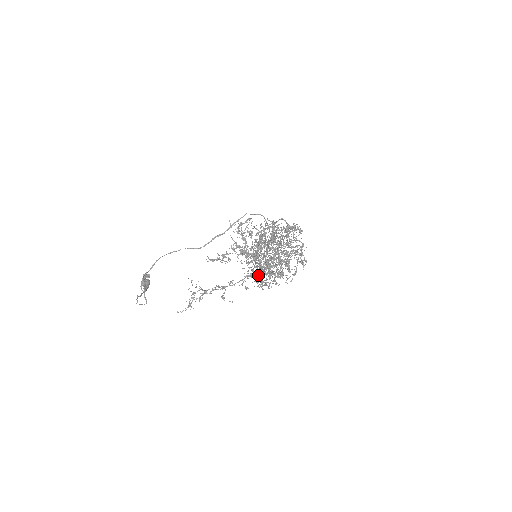
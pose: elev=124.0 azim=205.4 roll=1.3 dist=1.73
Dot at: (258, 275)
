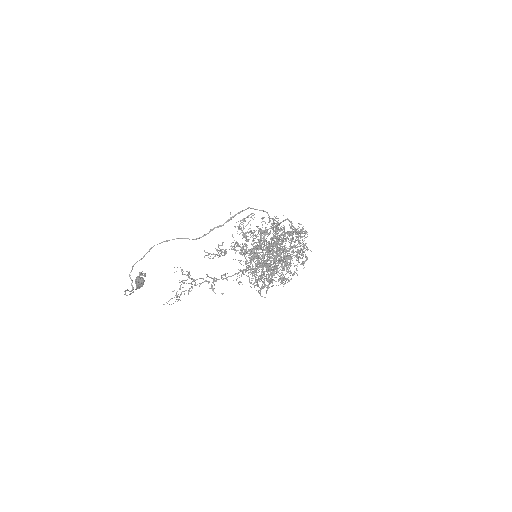
Dot at: occluded
